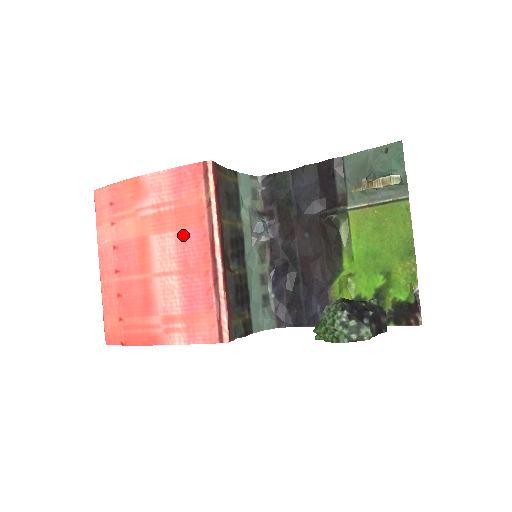
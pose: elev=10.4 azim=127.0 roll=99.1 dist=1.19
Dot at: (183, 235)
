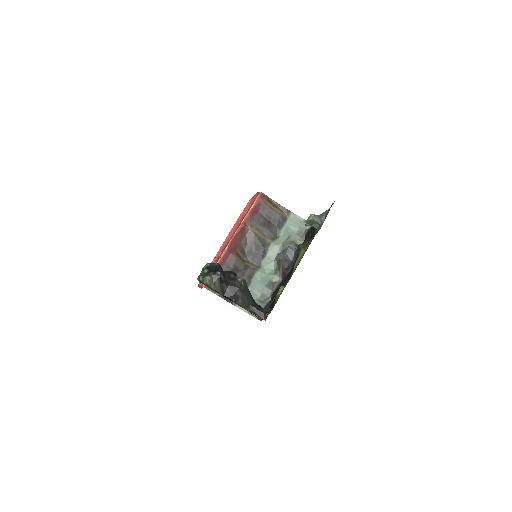
Dot at: (233, 229)
